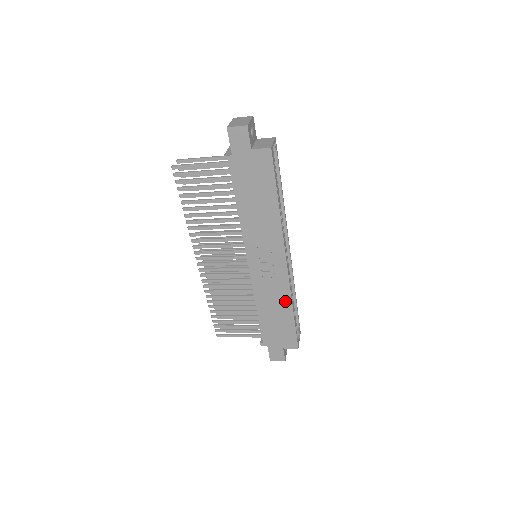
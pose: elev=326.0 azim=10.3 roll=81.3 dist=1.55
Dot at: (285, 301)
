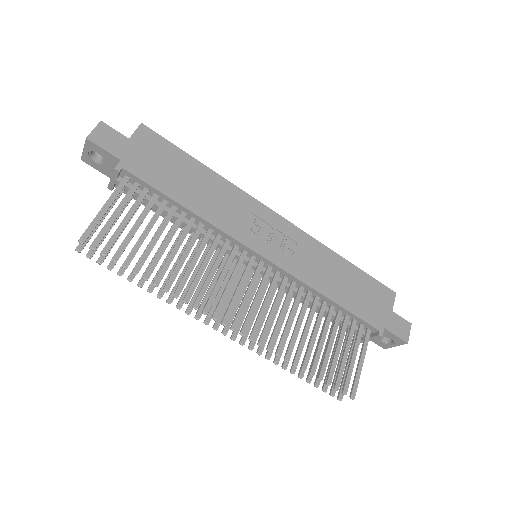
Dot at: (328, 256)
